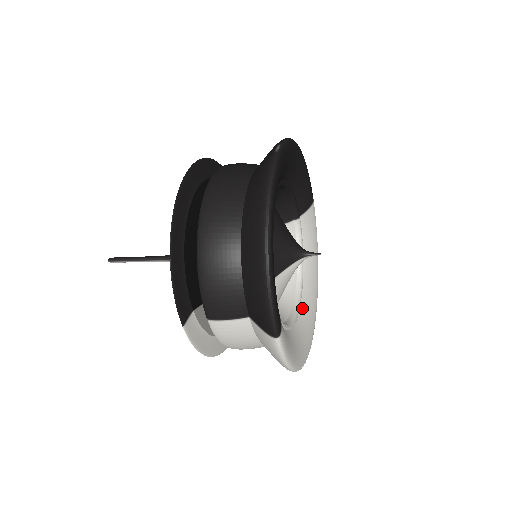
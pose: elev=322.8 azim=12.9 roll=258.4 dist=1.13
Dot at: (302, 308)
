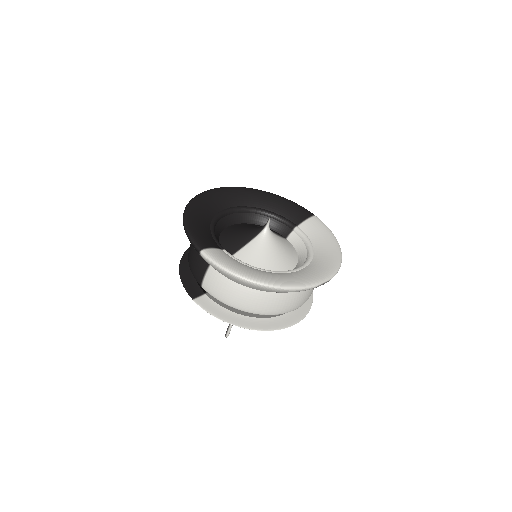
Dot at: (305, 269)
